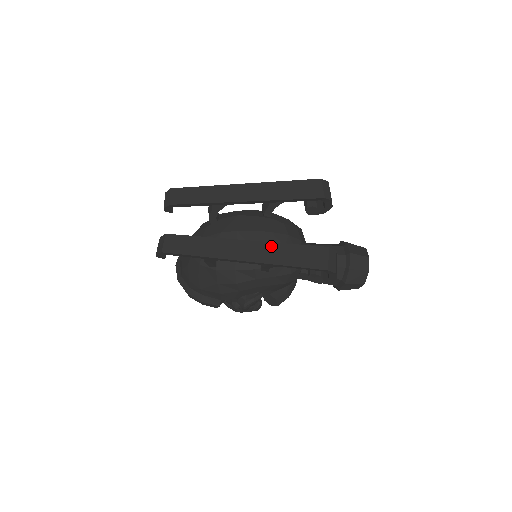
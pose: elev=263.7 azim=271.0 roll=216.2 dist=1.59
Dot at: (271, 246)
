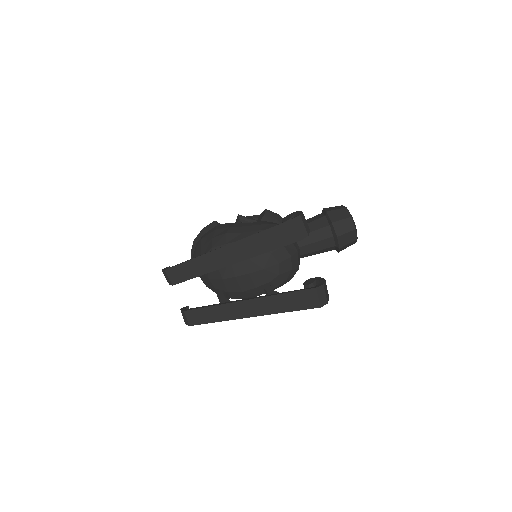
Dot at: (269, 300)
